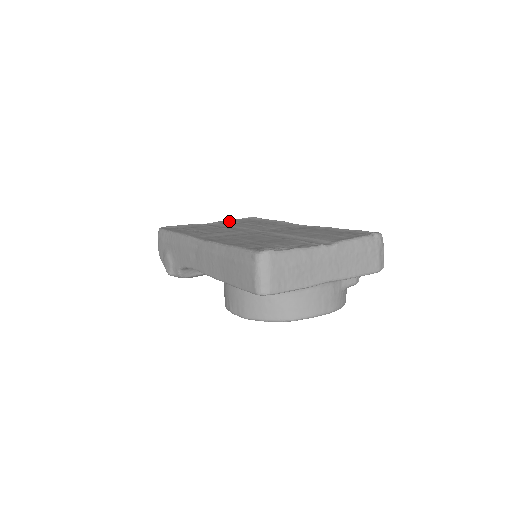
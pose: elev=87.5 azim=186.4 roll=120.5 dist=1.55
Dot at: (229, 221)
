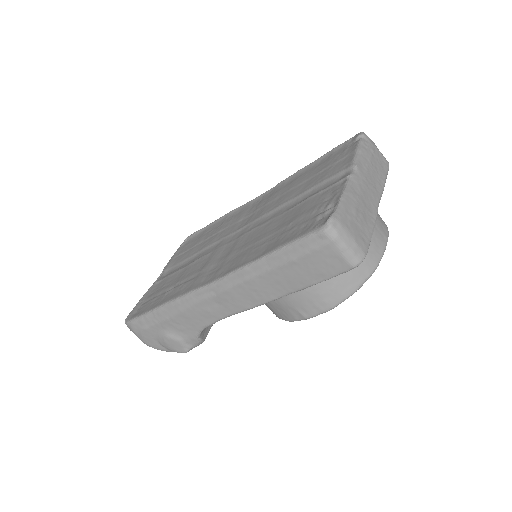
Dot at: (175, 257)
